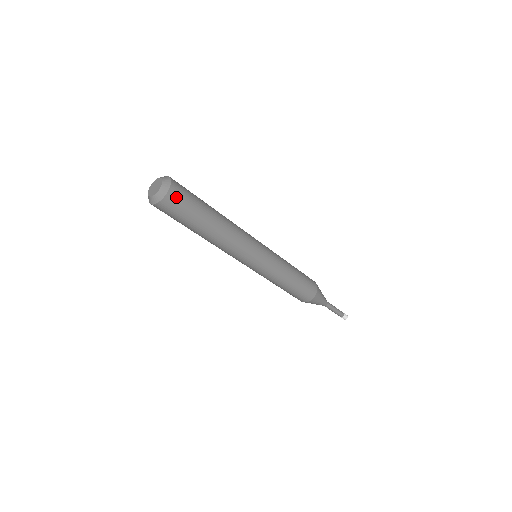
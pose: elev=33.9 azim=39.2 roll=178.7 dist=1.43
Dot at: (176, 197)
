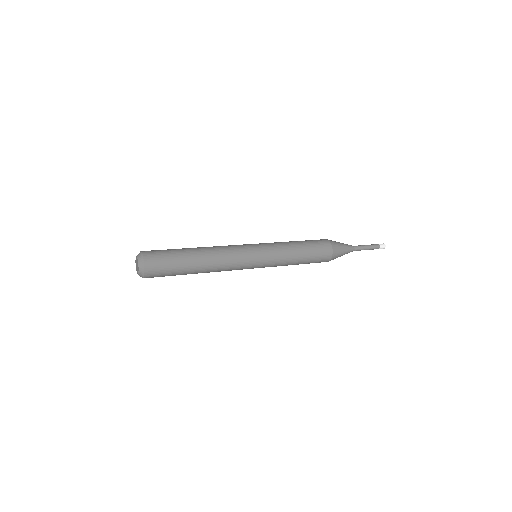
Dot at: (153, 271)
